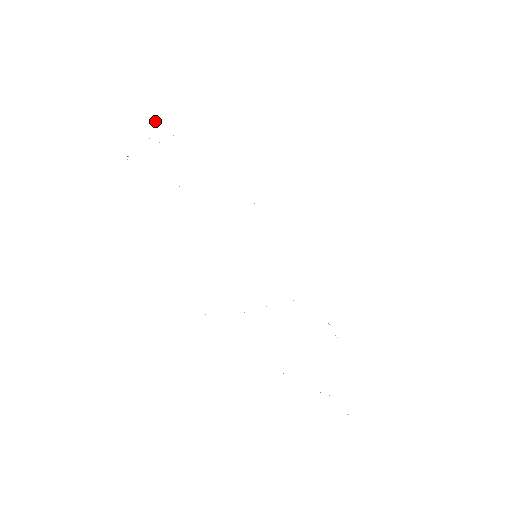
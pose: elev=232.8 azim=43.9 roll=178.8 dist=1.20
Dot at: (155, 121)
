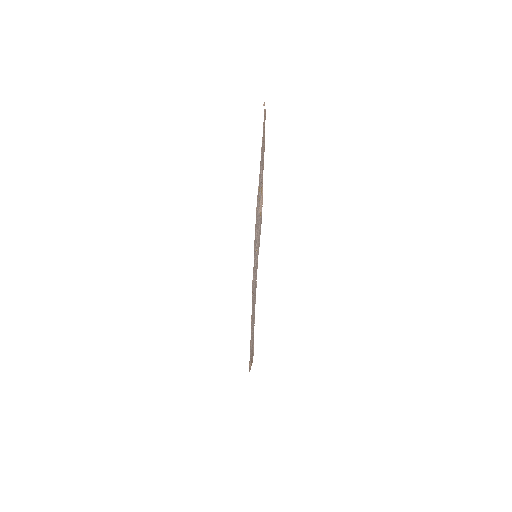
Dot at: (264, 105)
